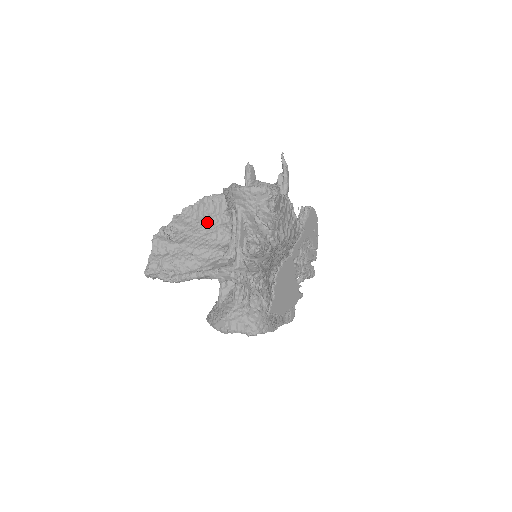
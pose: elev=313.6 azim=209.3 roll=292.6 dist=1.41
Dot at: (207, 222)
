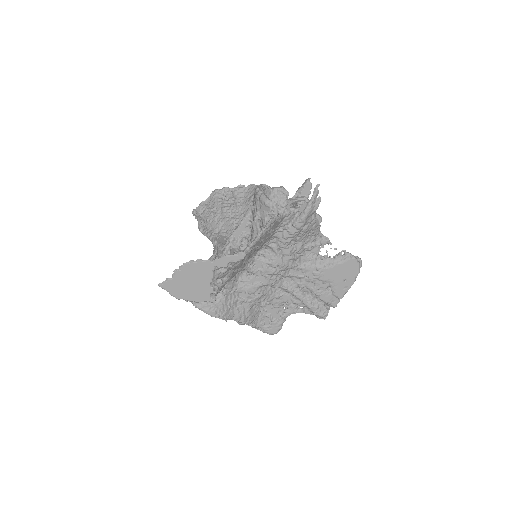
Dot at: occluded
